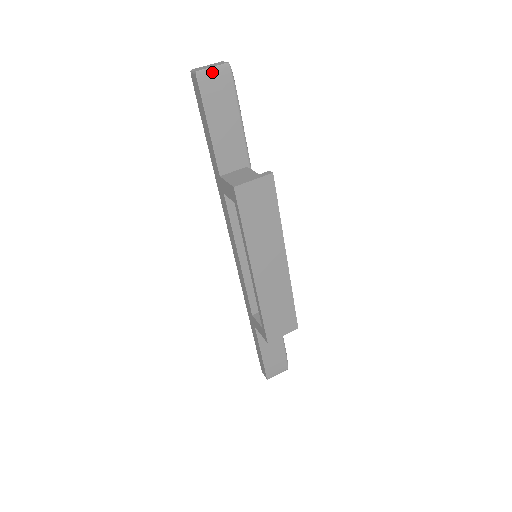
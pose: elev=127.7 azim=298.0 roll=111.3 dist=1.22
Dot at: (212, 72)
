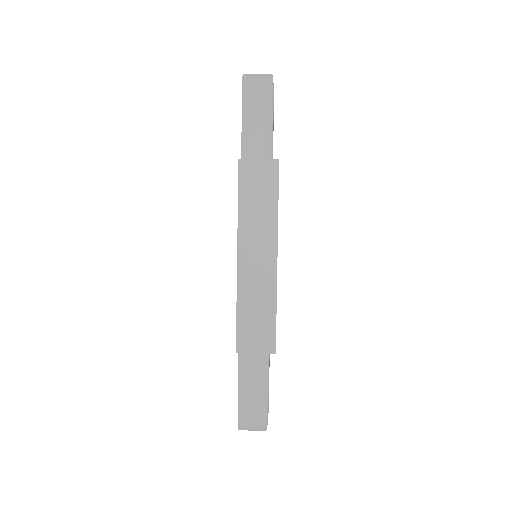
Dot at: (256, 78)
